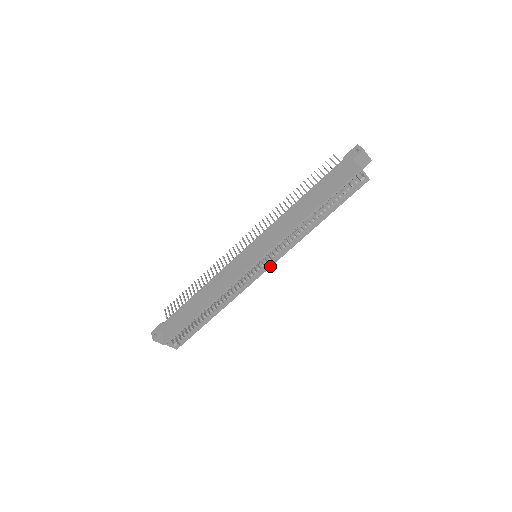
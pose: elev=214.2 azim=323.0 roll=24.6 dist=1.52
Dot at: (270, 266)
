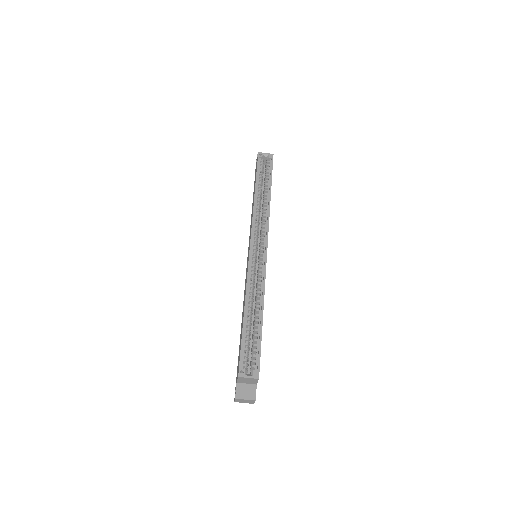
Dot at: (266, 245)
